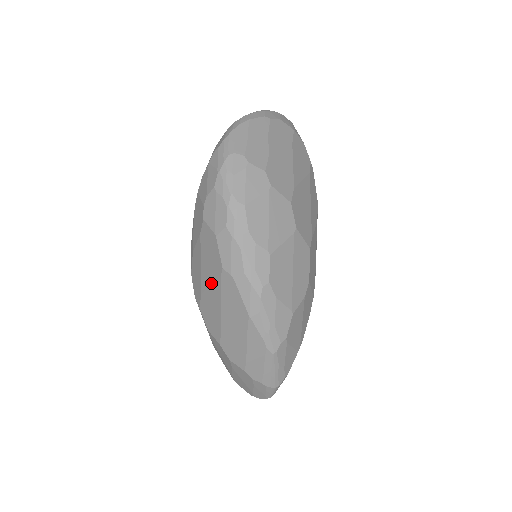
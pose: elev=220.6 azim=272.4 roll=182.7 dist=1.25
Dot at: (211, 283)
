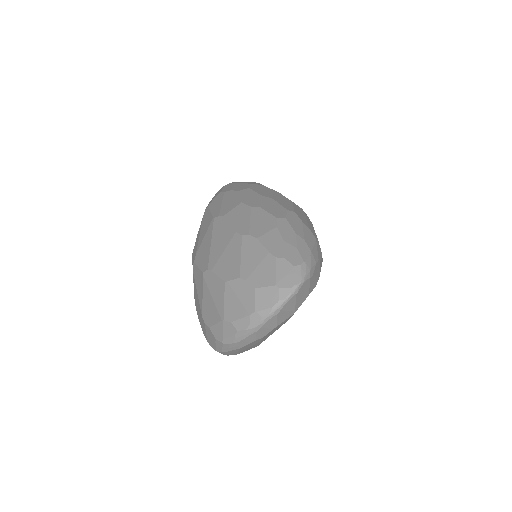
Dot at: occluded
